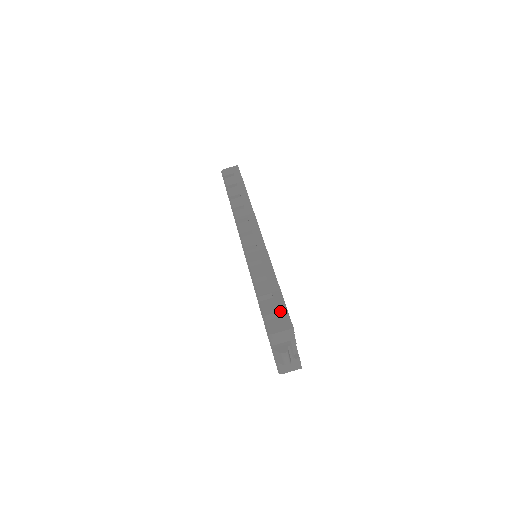
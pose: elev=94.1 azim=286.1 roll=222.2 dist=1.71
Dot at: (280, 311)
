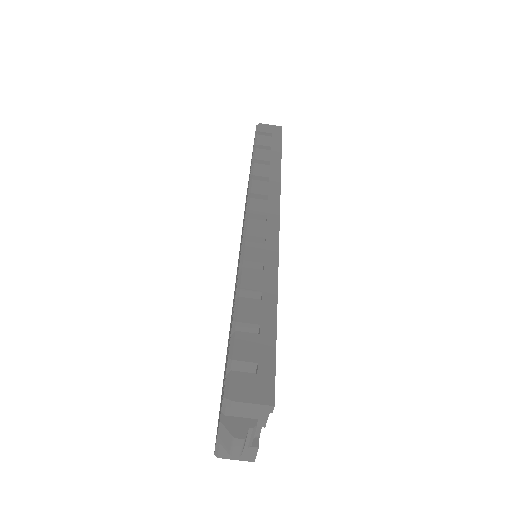
Dot at: (262, 363)
